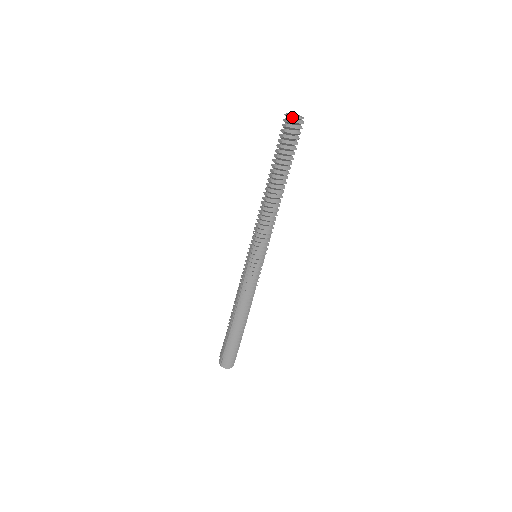
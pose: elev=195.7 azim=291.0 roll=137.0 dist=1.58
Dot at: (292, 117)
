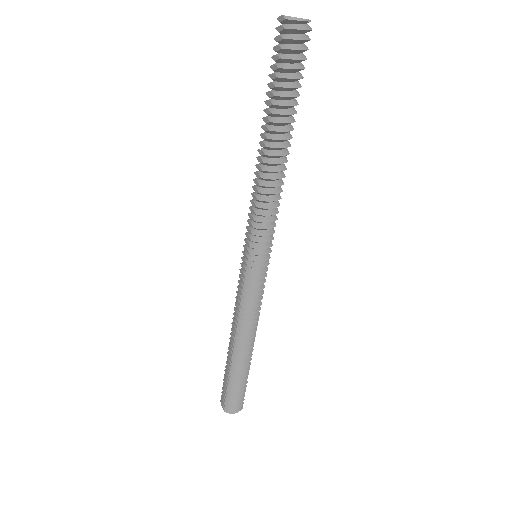
Dot at: (291, 20)
